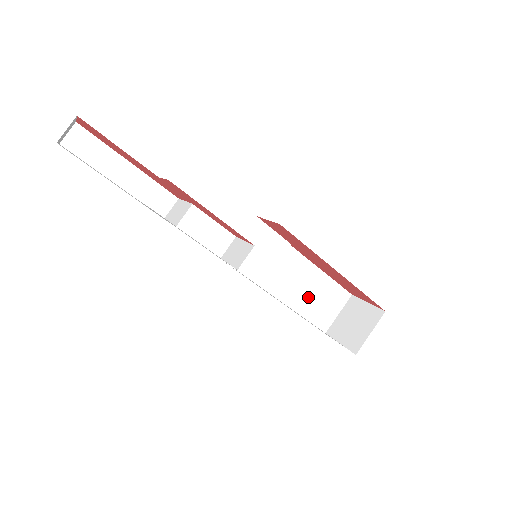
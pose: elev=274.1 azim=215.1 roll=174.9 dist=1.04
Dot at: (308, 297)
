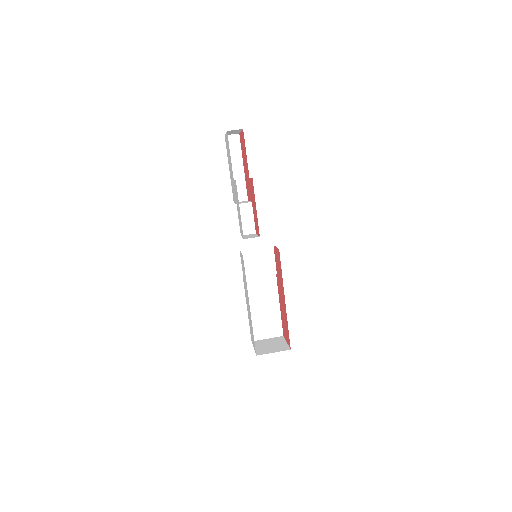
Dot at: (261, 312)
